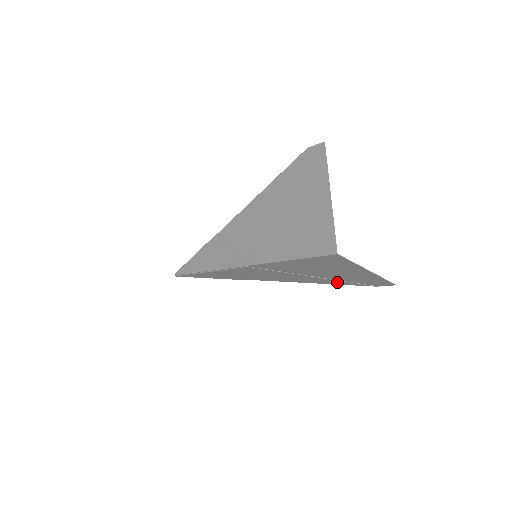
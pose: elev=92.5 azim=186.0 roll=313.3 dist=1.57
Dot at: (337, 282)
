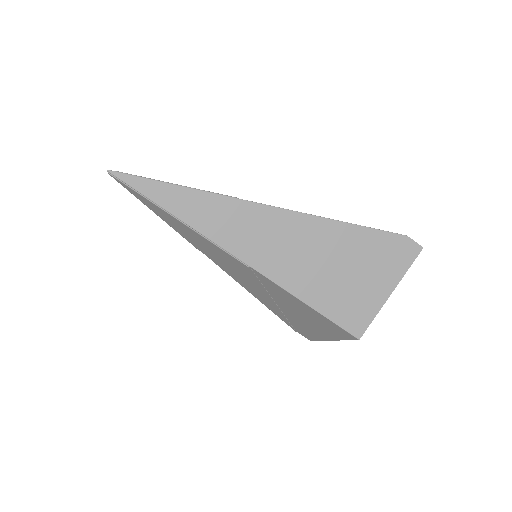
Dot at: (278, 313)
